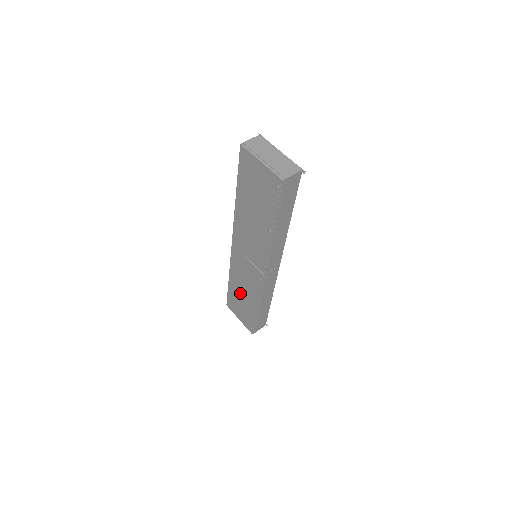
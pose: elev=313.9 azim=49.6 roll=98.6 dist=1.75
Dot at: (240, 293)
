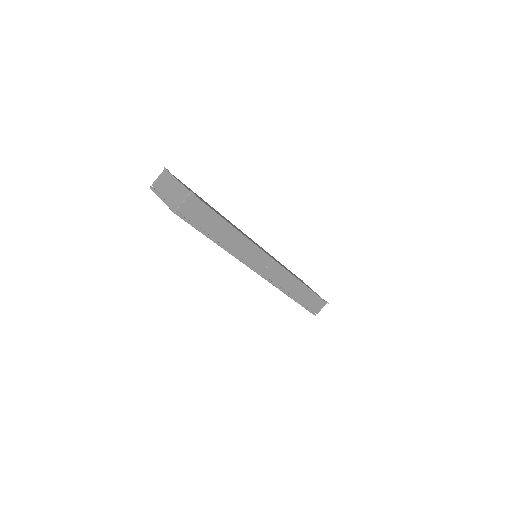
Dot at: occluded
